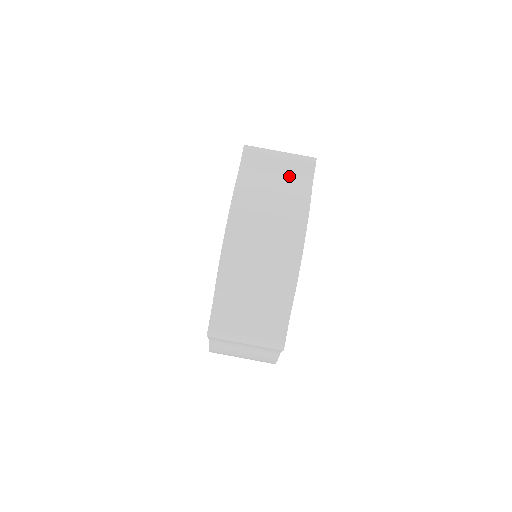
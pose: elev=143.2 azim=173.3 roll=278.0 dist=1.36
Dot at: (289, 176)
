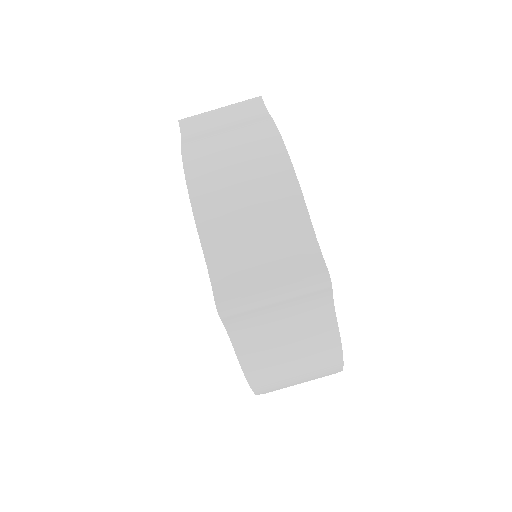
Dot at: (238, 117)
